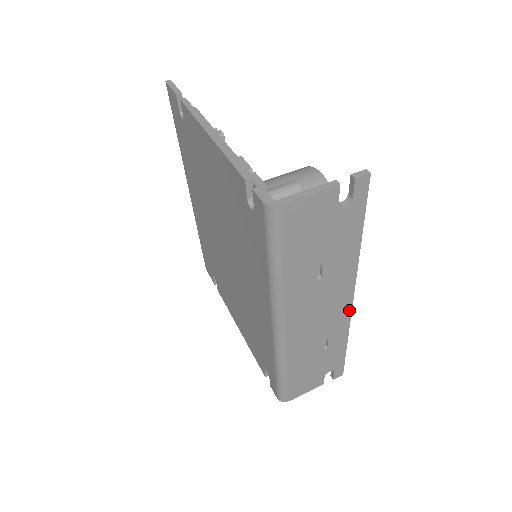
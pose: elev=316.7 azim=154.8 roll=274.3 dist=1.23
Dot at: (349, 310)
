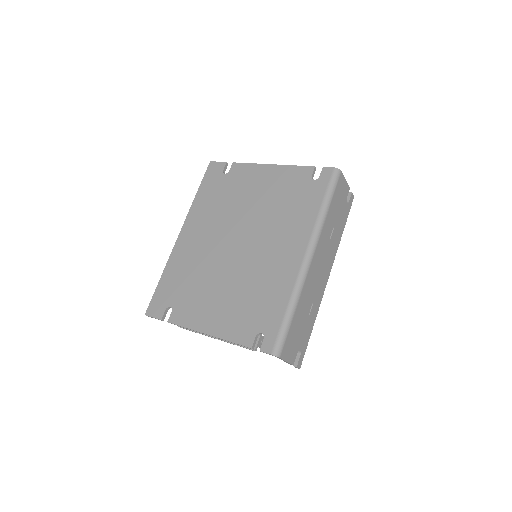
Dot at: (325, 287)
